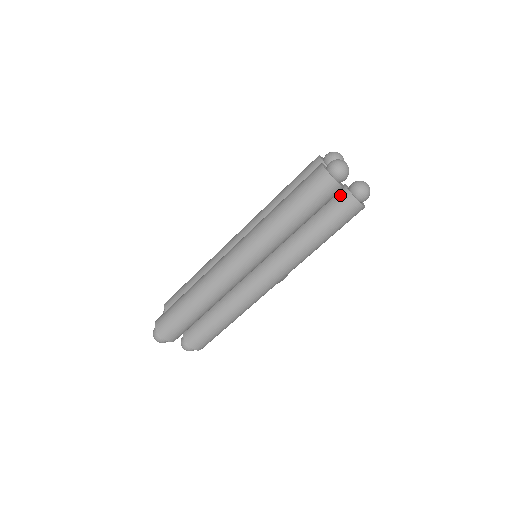
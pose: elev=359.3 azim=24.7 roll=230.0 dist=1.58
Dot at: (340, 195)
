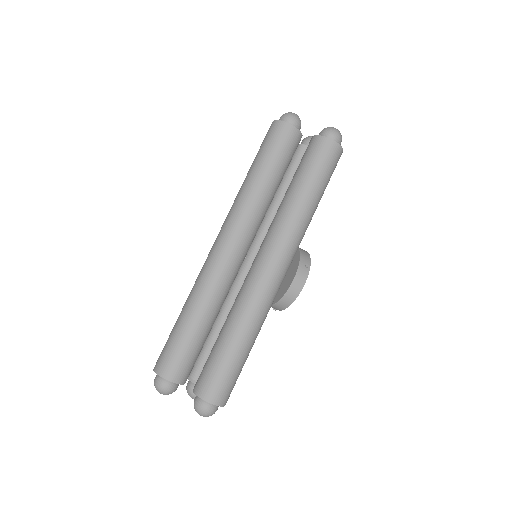
Dot at: (307, 147)
